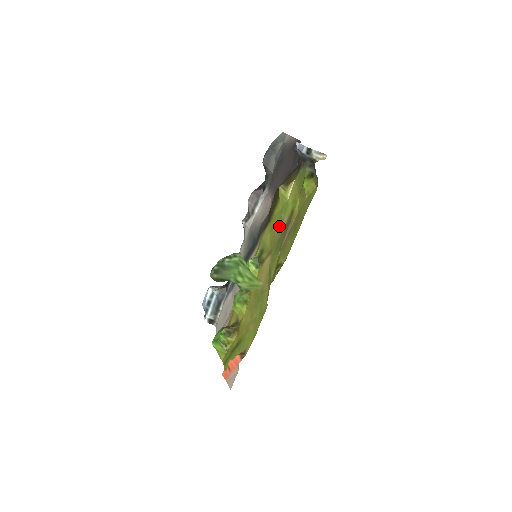
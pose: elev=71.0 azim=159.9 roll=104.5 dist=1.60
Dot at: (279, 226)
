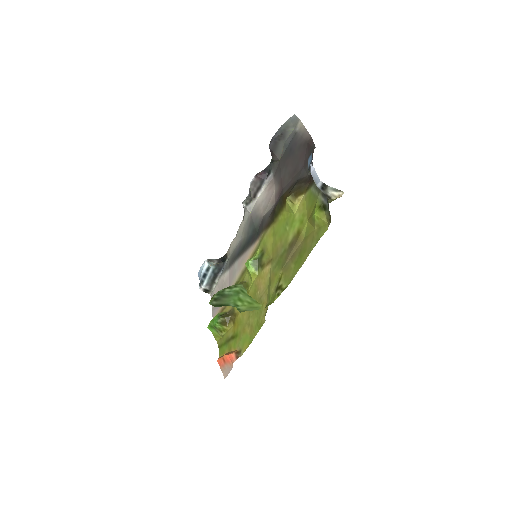
Dot at: (283, 238)
